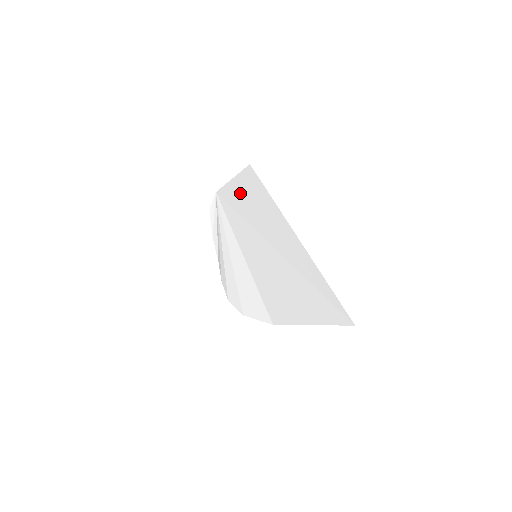
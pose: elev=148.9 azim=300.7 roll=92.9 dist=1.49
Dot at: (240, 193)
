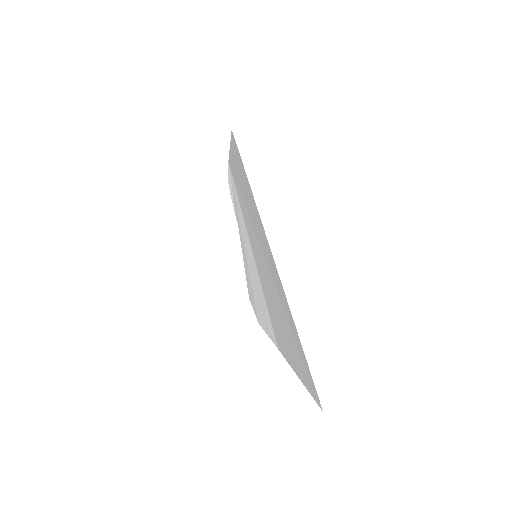
Dot at: (236, 168)
